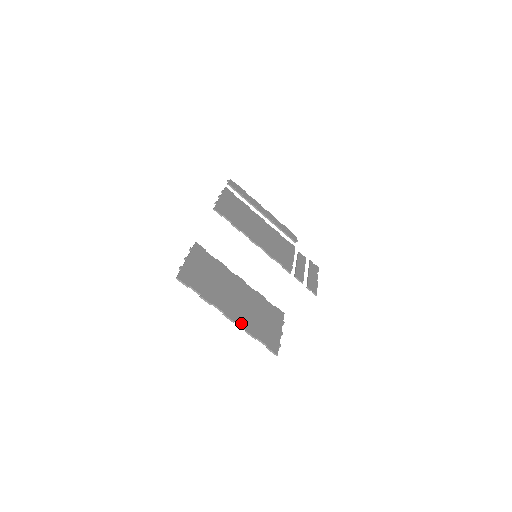
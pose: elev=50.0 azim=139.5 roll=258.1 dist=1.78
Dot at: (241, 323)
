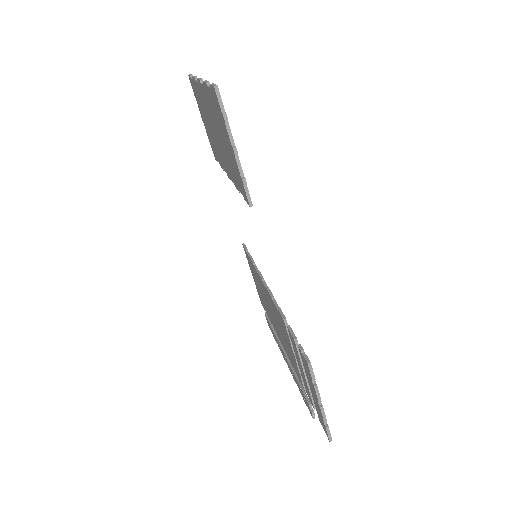
Dot at: occluded
